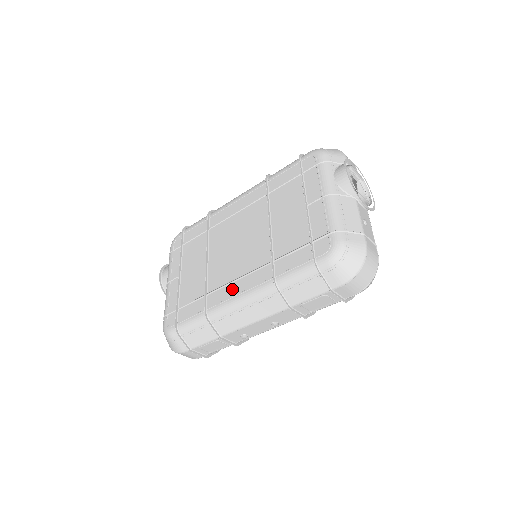
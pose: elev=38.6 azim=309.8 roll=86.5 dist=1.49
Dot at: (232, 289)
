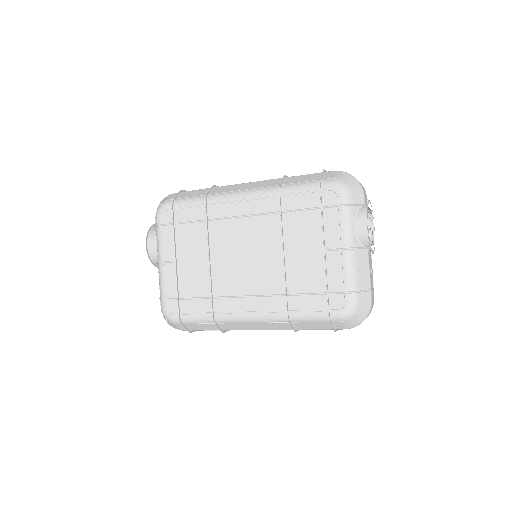
Dot at: (242, 304)
